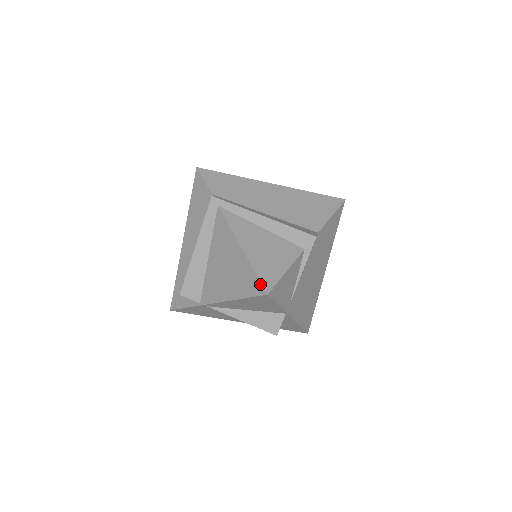
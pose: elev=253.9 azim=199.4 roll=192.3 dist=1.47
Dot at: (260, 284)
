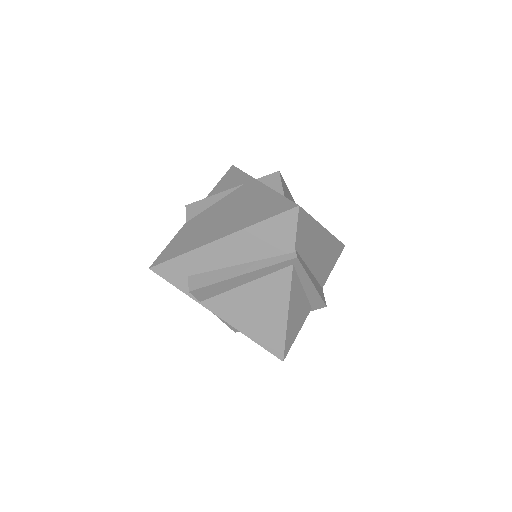
Dot at: (283, 351)
